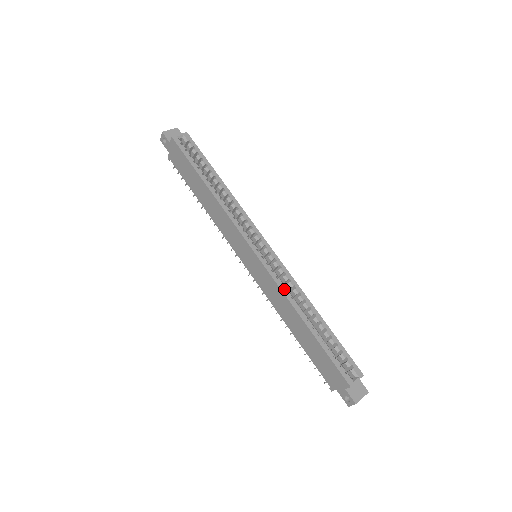
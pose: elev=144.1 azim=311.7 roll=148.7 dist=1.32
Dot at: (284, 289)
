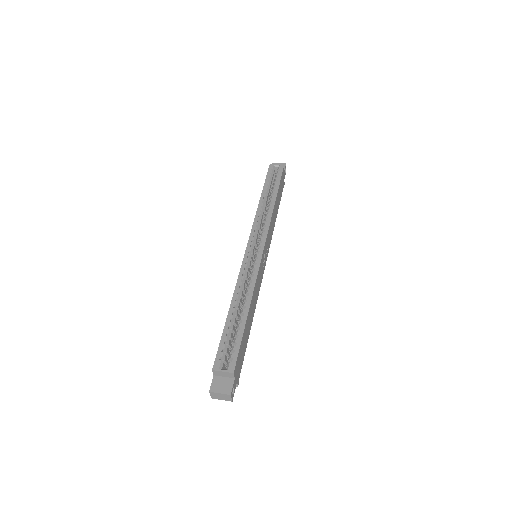
Dot at: (241, 278)
